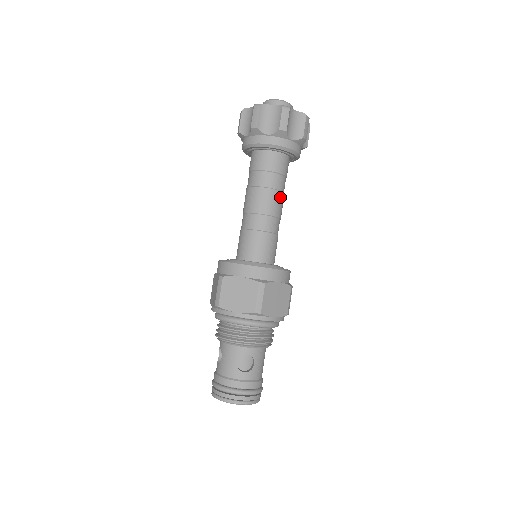
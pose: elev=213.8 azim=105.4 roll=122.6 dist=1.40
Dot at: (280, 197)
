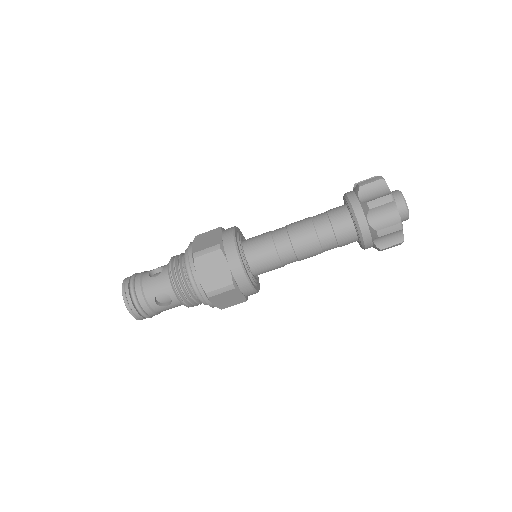
Dot at: (317, 253)
